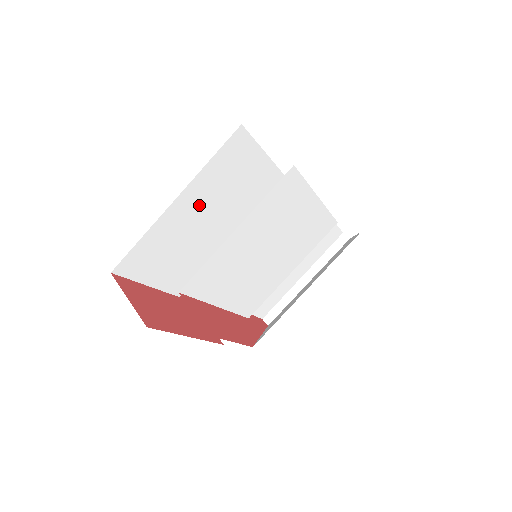
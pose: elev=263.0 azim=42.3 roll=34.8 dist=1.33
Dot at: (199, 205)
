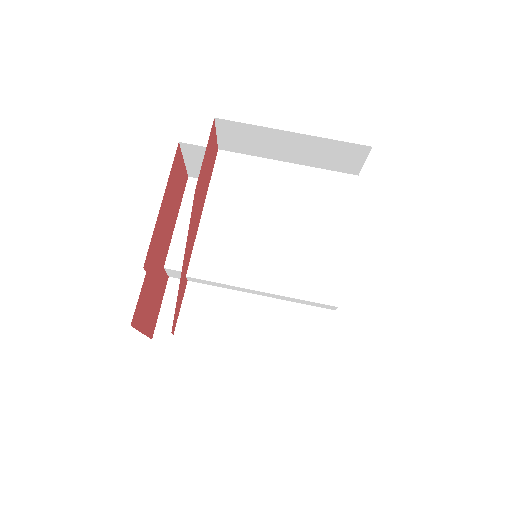
Dot at: occluded
